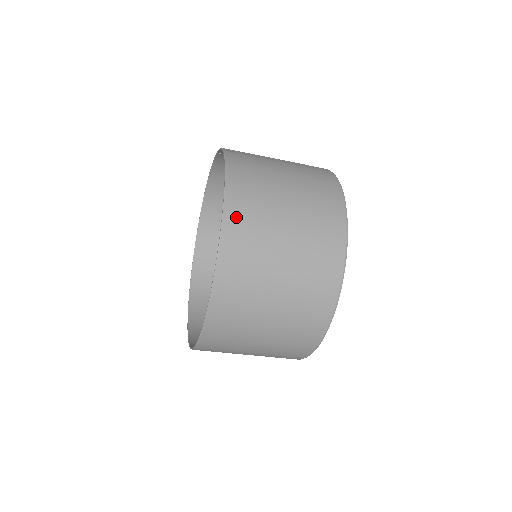
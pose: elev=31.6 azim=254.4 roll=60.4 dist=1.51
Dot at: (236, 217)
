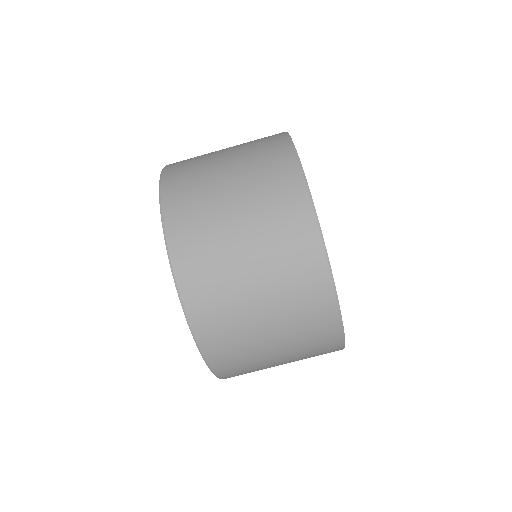
Dot at: (174, 208)
